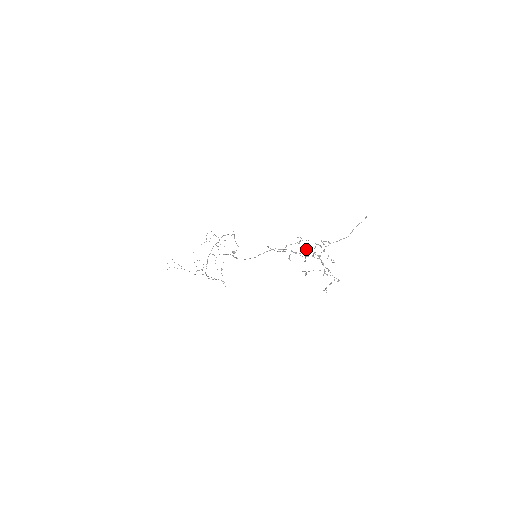
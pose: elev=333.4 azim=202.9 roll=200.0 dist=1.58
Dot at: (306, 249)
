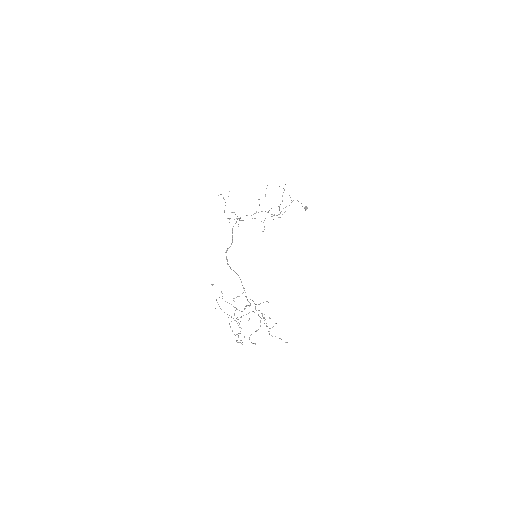
Dot at: (239, 310)
